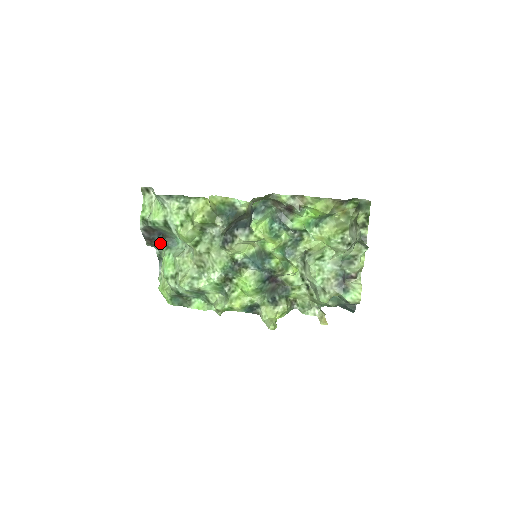
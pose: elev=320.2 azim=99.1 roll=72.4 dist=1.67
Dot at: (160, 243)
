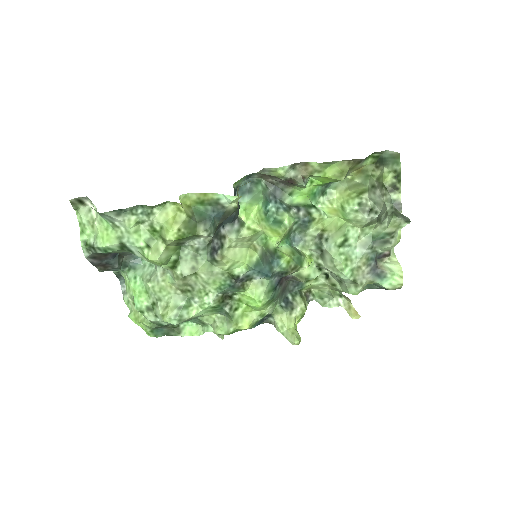
Dot at: (118, 266)
